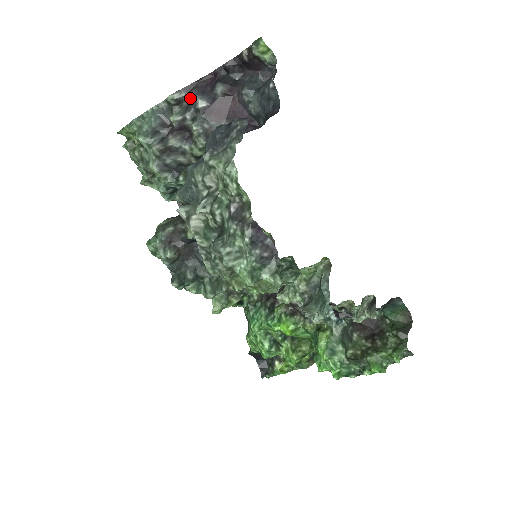
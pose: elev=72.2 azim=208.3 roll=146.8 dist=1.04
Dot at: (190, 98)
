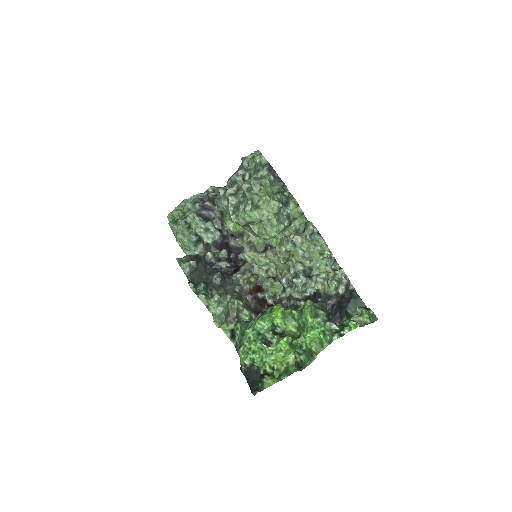
Dot at: occluded
